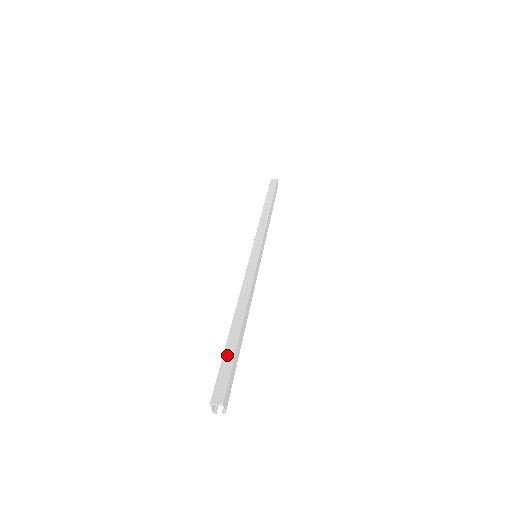
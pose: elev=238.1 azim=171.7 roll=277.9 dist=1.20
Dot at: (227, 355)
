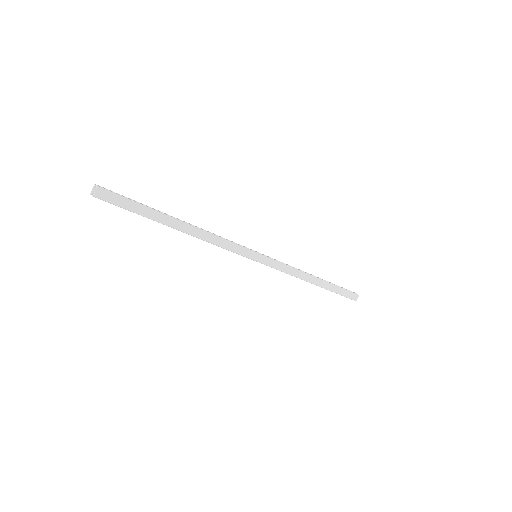
Dot at: occluded
